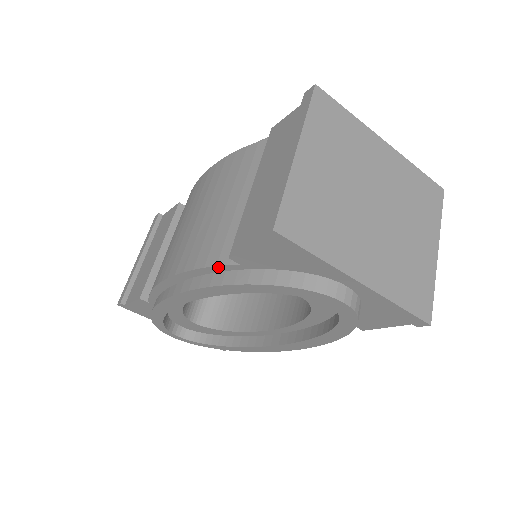
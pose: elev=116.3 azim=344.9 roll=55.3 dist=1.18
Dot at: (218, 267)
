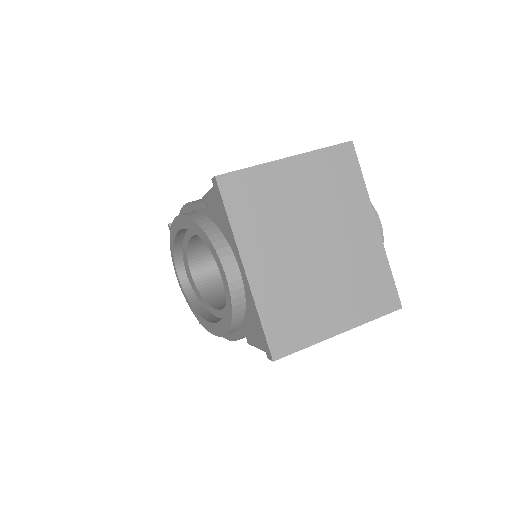
Dot at: (199, 206)
